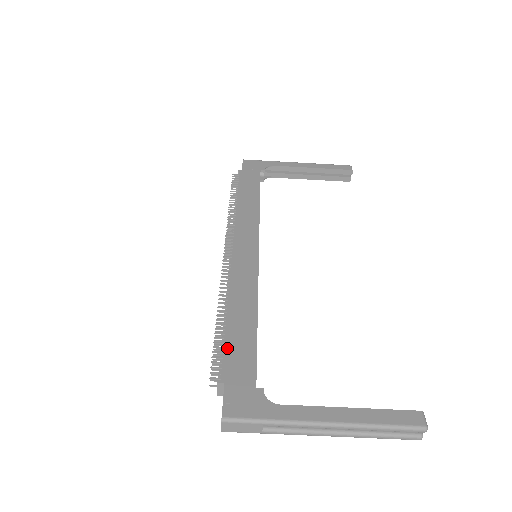
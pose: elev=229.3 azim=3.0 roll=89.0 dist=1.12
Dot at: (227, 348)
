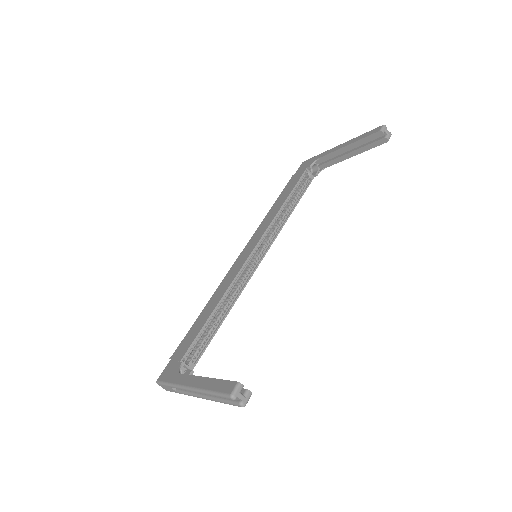
Dot at: (187, 335)
